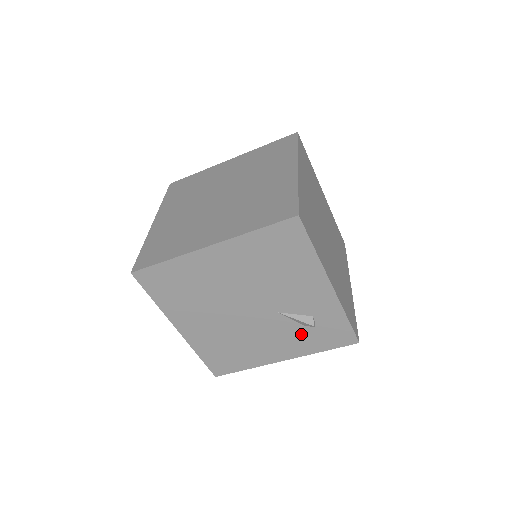
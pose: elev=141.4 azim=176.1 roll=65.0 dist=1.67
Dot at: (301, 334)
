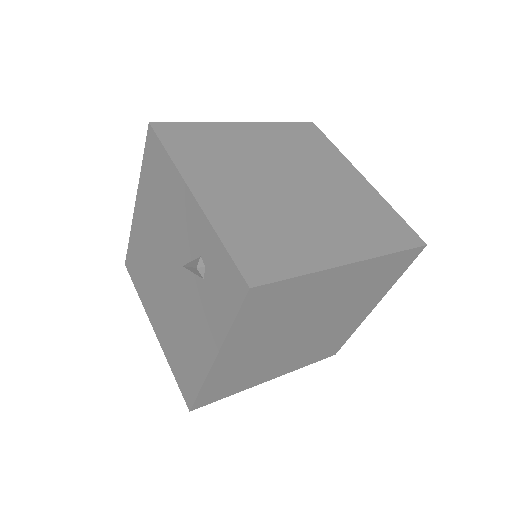
Dot at: (206, 297)
